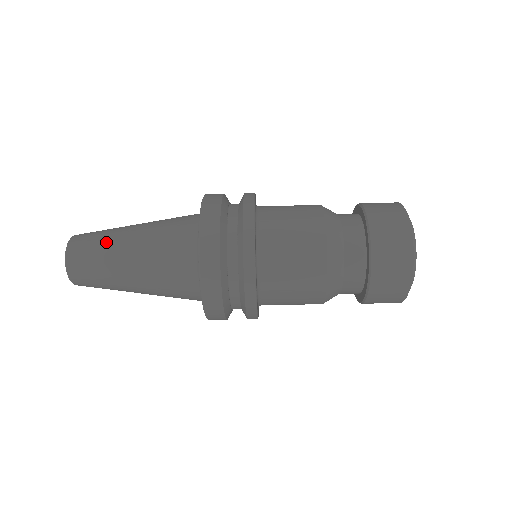
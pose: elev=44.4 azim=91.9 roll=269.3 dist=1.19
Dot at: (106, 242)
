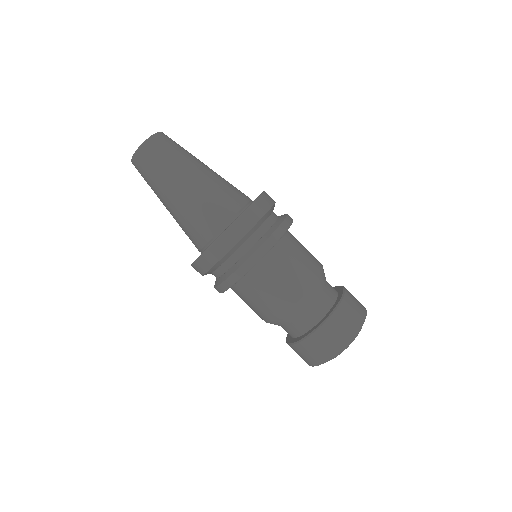
Dot at: occluded
